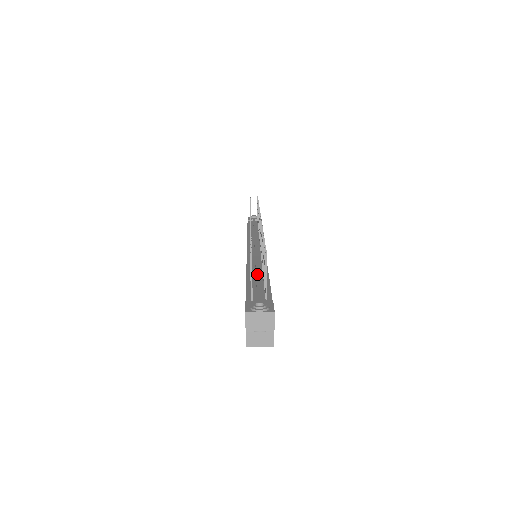
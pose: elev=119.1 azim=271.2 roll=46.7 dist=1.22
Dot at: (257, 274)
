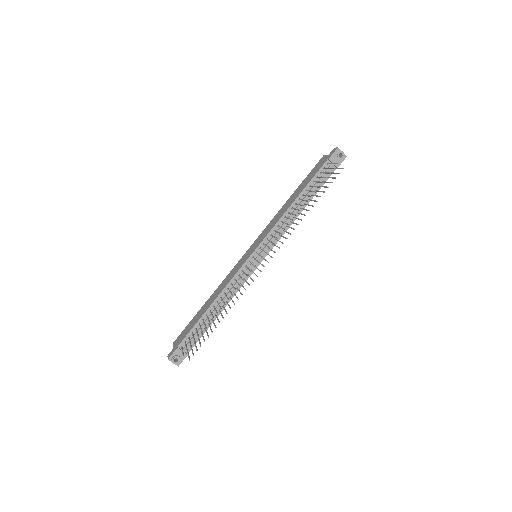
Dot at: (211, 316)
